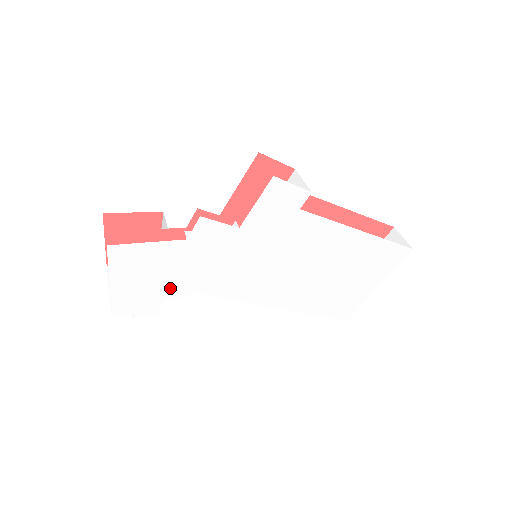
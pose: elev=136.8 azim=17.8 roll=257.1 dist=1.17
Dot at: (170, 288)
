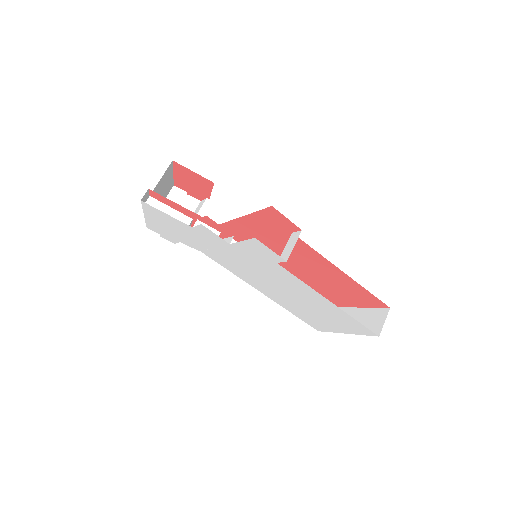
Dot at: (183, 239)
